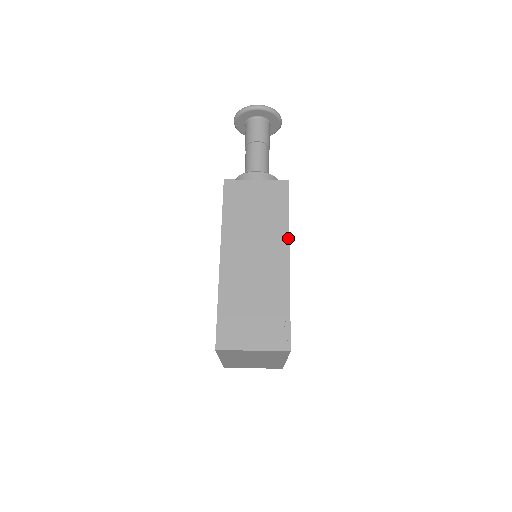
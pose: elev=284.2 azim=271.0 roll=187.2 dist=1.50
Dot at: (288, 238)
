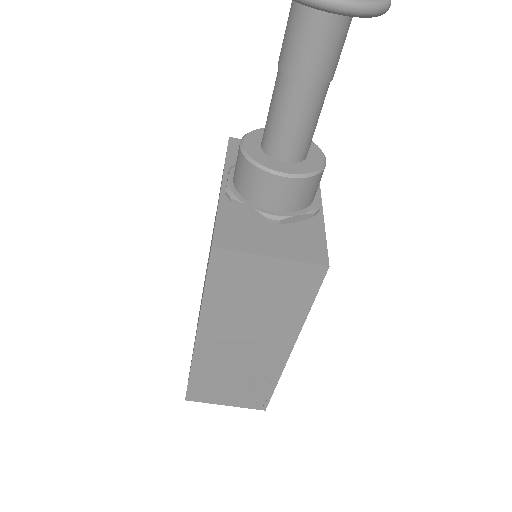
Dot at: (297, 334)
